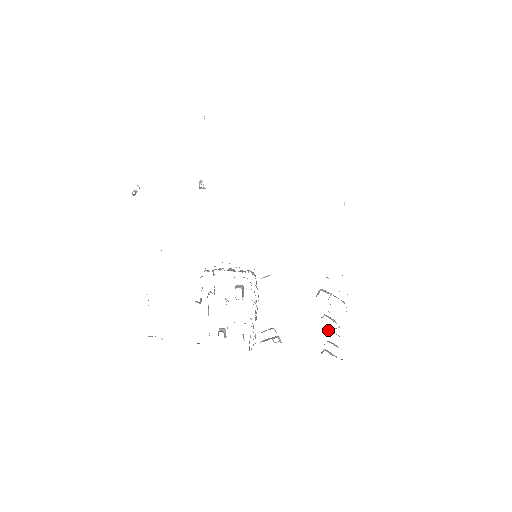
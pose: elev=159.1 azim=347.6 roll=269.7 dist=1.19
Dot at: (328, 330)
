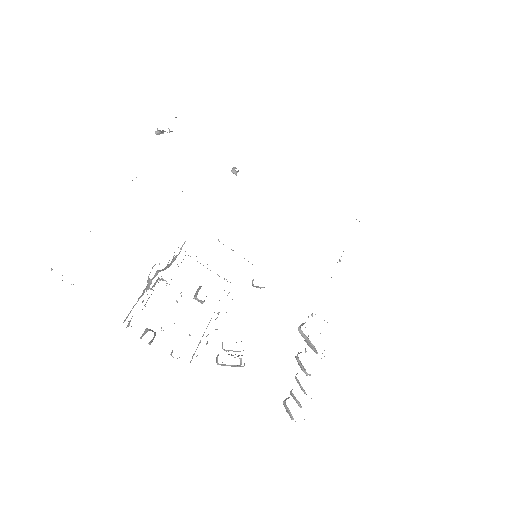
Dot at: occluded
